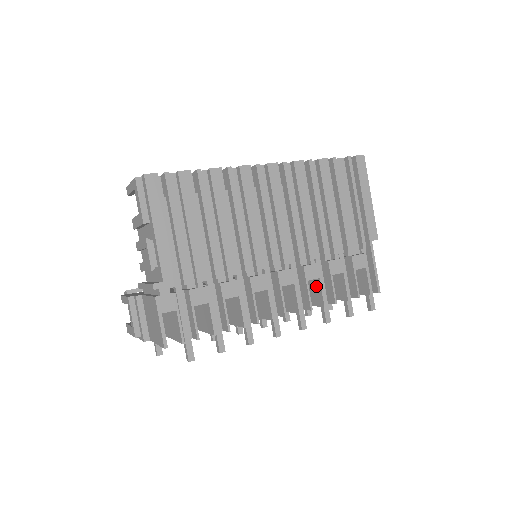
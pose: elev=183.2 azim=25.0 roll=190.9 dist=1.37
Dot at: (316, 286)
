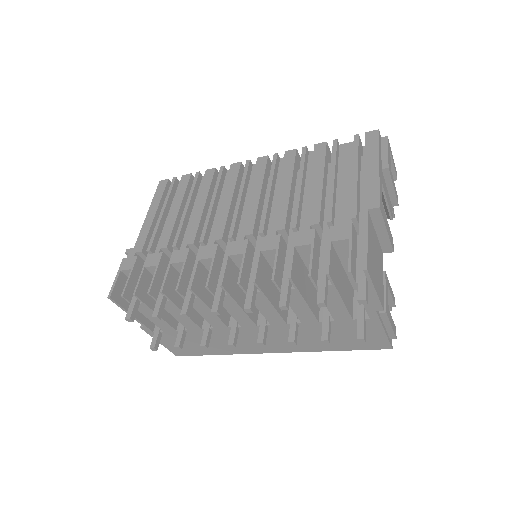
Dot at: (278, 263)
